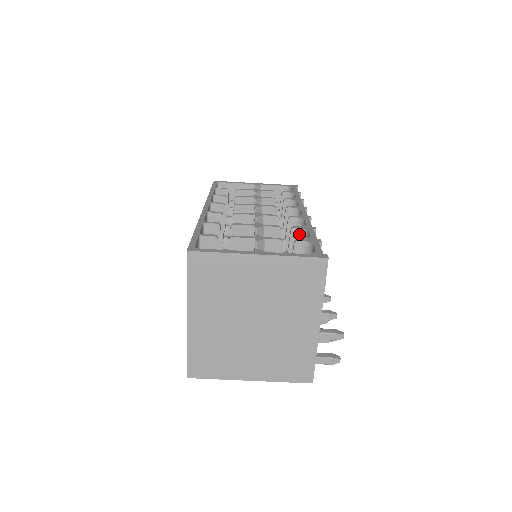
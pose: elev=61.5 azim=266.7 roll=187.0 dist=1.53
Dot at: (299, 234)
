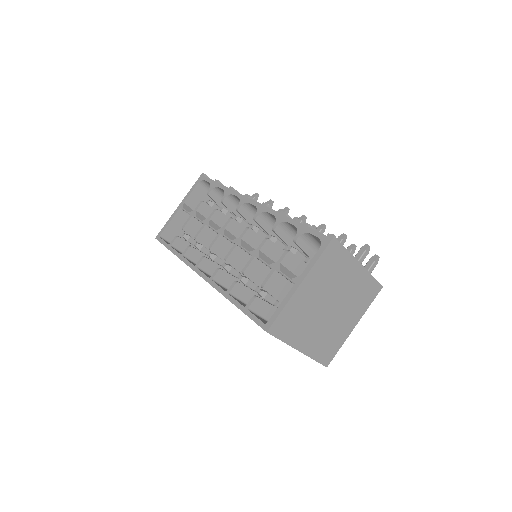
Dot at: (281, 228)
